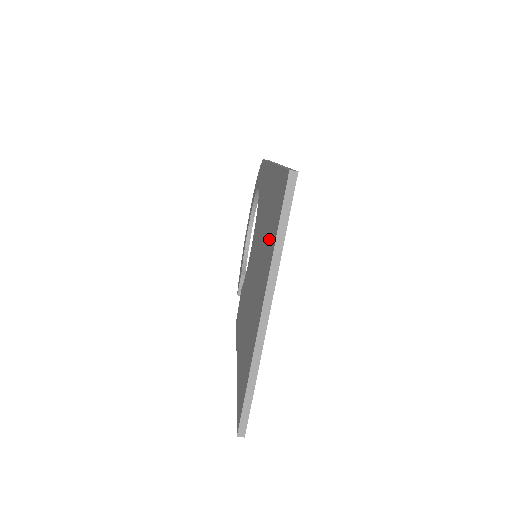
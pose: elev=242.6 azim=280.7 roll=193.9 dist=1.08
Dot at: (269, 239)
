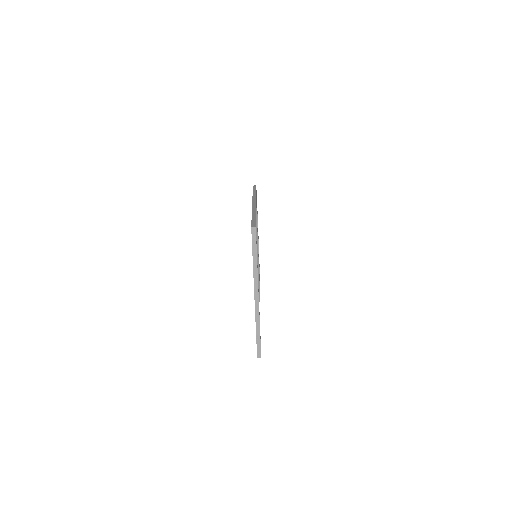
Dot at: occluded
